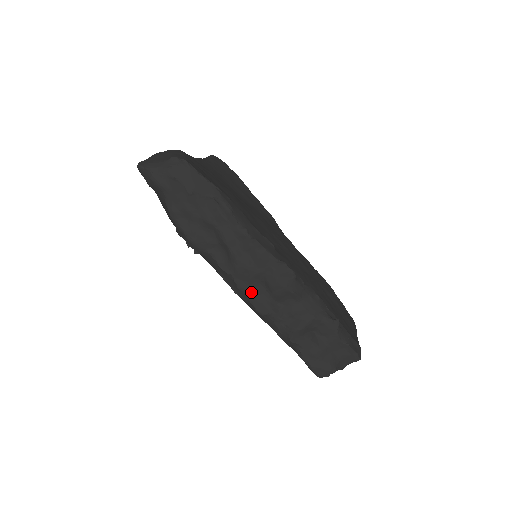
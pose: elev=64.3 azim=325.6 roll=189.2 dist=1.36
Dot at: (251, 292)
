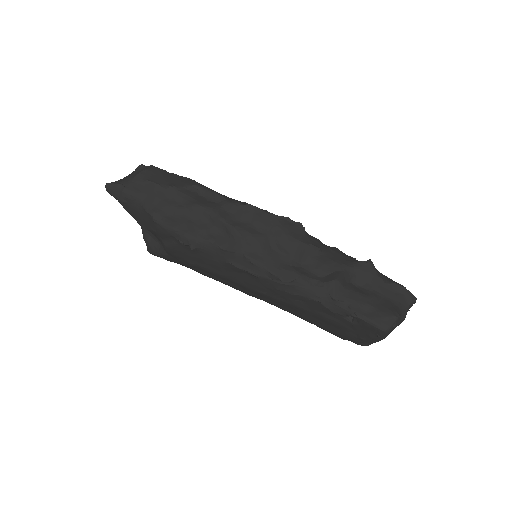
Dot at: (267, 262)
